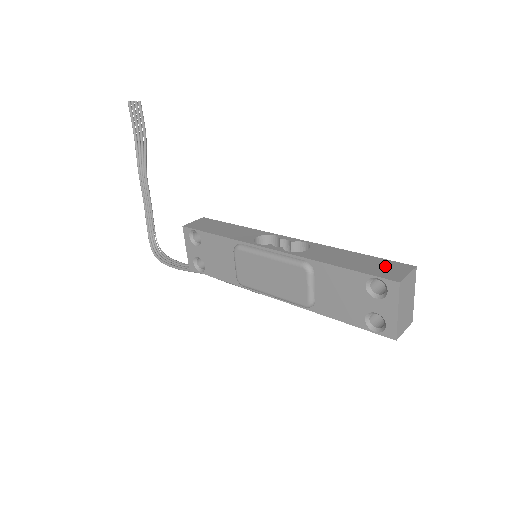
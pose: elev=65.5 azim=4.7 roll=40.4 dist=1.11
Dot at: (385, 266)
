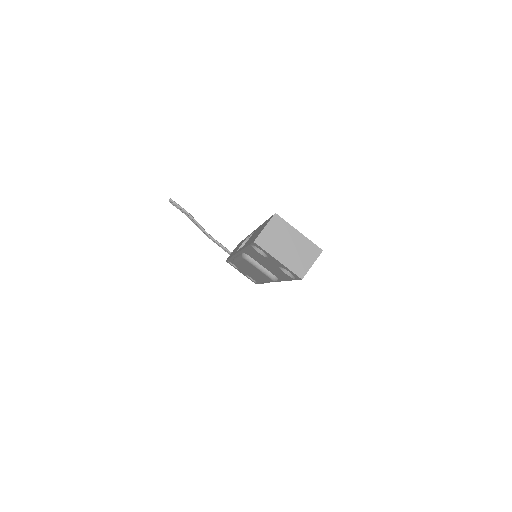
Dot at: (262, 227)
